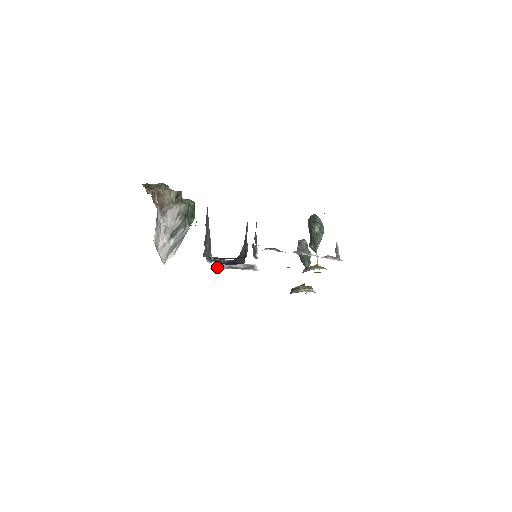
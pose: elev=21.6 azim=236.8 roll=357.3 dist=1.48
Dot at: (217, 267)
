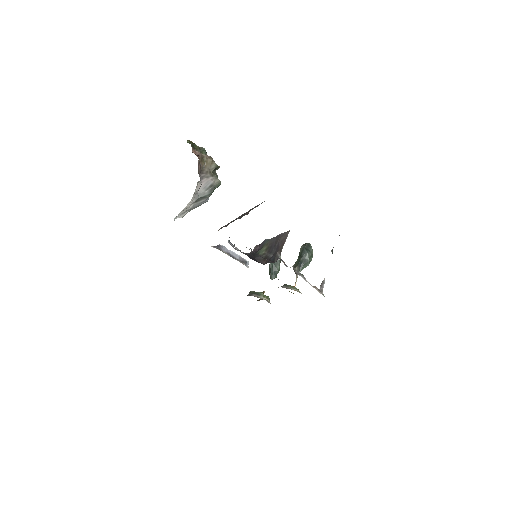
Dot at: (217, 248)
